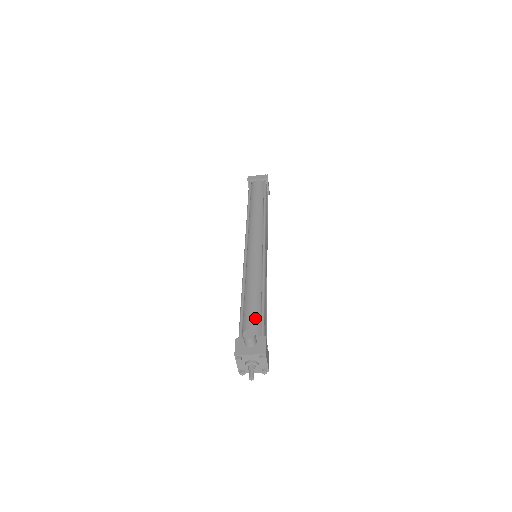
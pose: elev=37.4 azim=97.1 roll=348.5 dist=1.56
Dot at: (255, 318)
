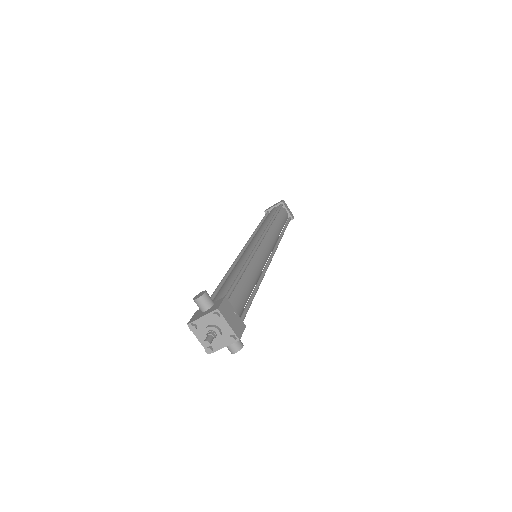
Dot at: (224, 290)
